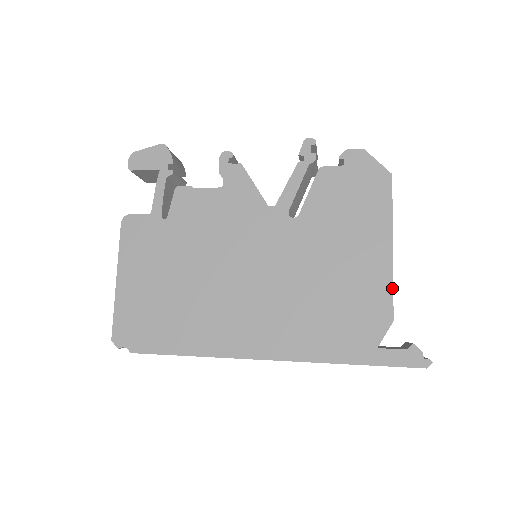
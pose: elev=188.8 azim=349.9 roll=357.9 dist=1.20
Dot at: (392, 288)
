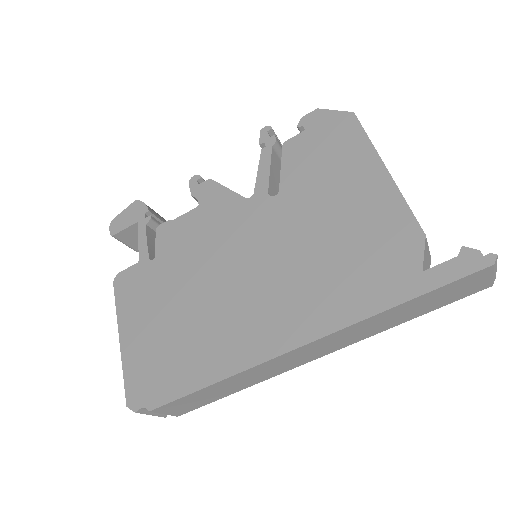
Dot at: (406, 205)
